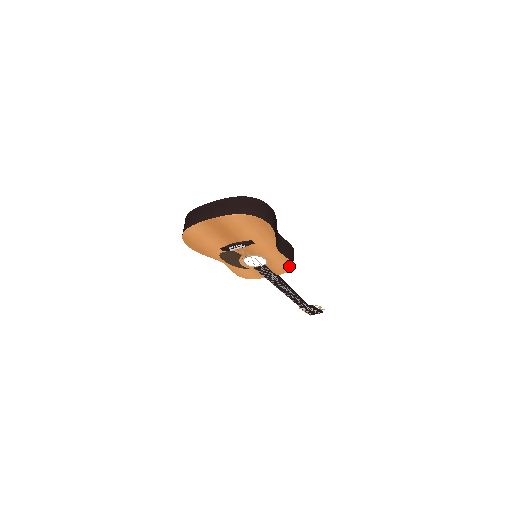
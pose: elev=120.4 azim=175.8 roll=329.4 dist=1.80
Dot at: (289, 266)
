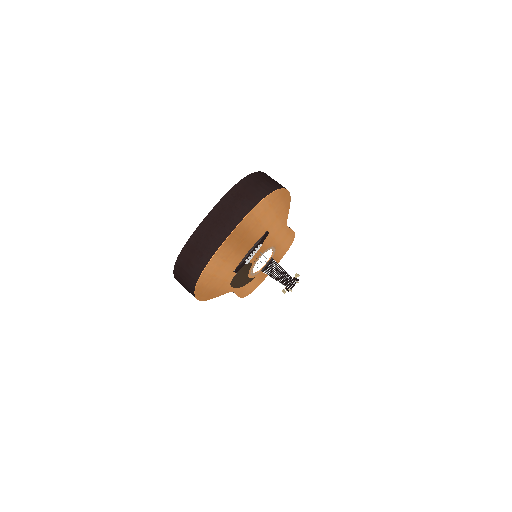
Dot at: (291, 240)
